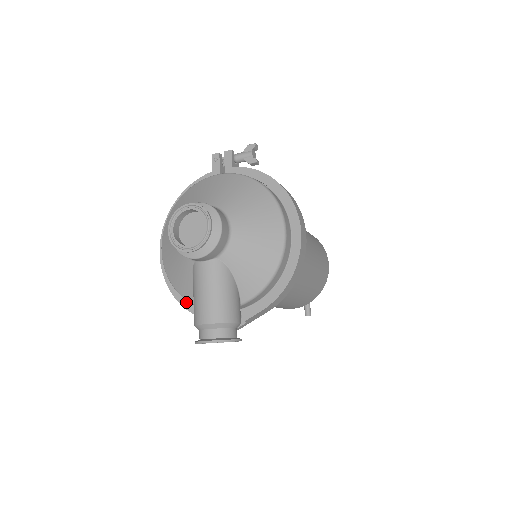
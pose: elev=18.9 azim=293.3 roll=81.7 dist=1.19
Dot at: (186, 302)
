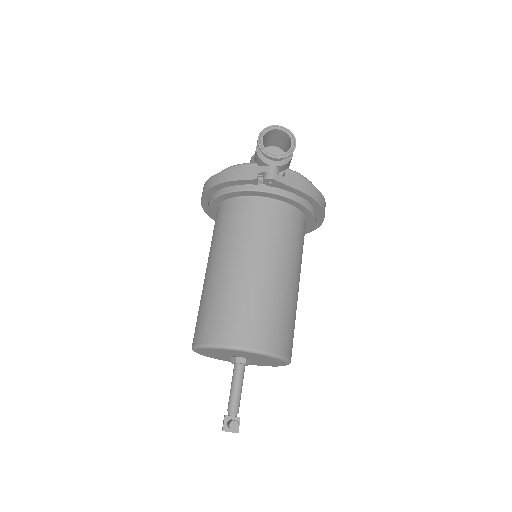
Dot at: occluded
